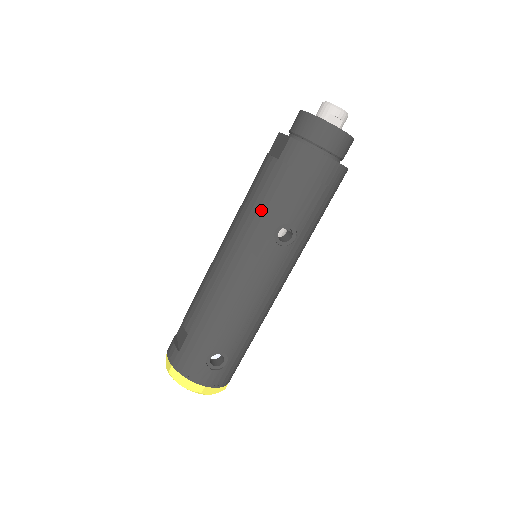
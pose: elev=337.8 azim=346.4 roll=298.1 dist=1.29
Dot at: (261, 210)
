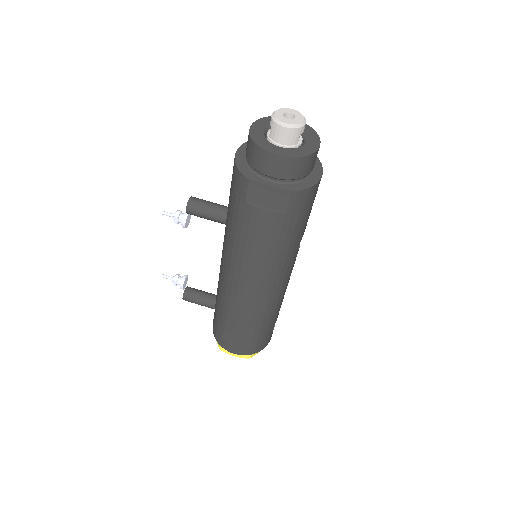
Dot at: (285, 250)
